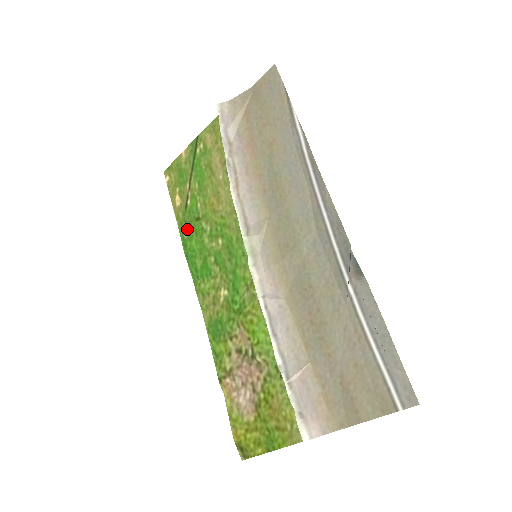
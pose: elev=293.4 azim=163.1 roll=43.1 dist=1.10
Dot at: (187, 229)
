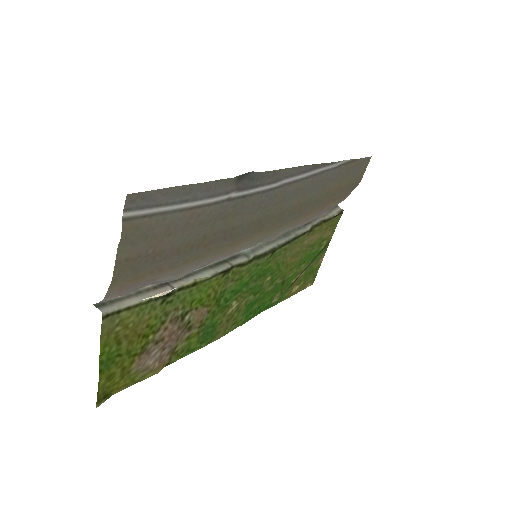
Dot at: (277, 296)
